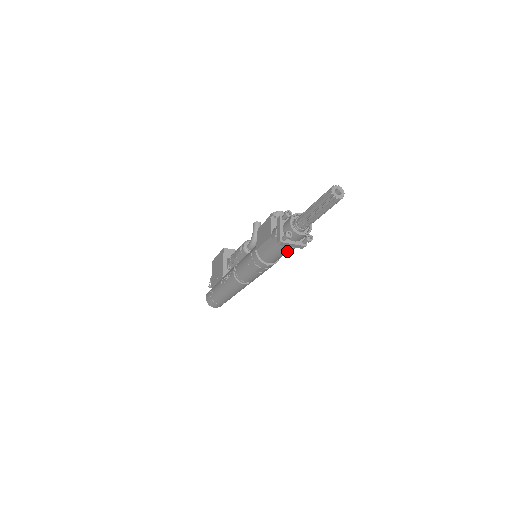
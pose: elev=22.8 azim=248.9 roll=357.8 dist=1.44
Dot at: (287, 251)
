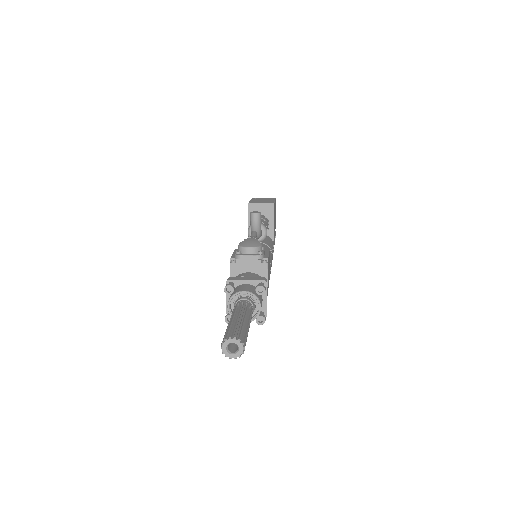
Dot at: occluded
